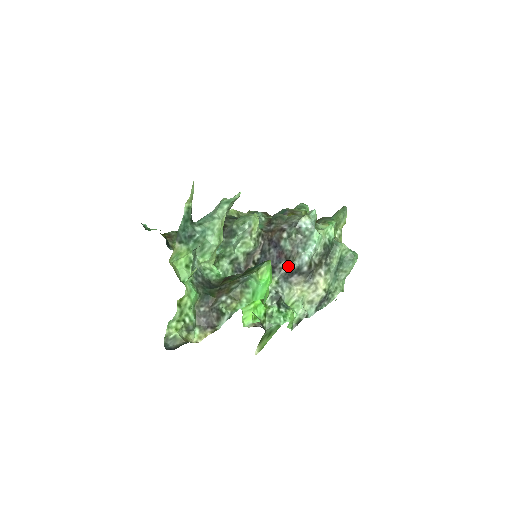
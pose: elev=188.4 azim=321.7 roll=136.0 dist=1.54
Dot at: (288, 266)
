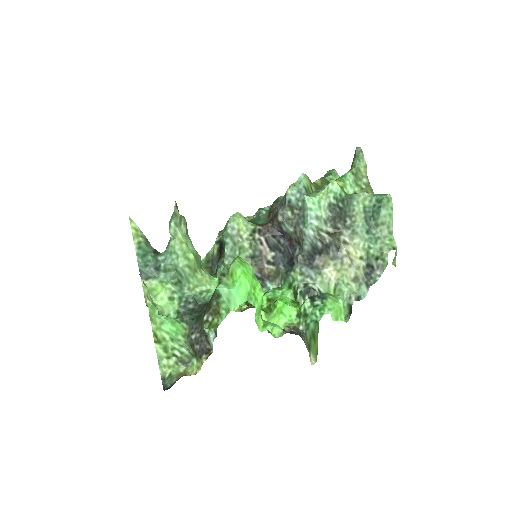
Dot at: (302, 250)
